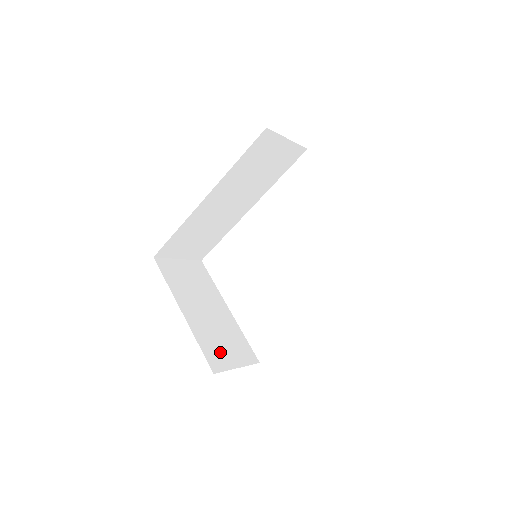
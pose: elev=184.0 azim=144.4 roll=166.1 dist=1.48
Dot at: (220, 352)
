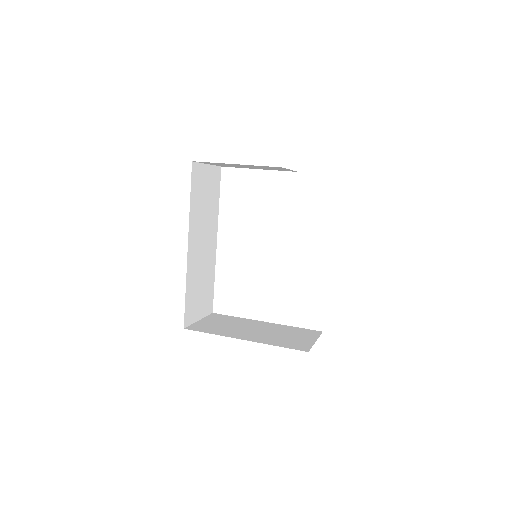
Dot at: (295, 342)
